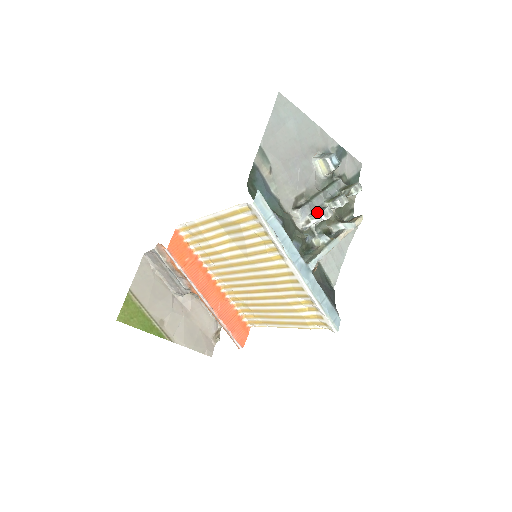
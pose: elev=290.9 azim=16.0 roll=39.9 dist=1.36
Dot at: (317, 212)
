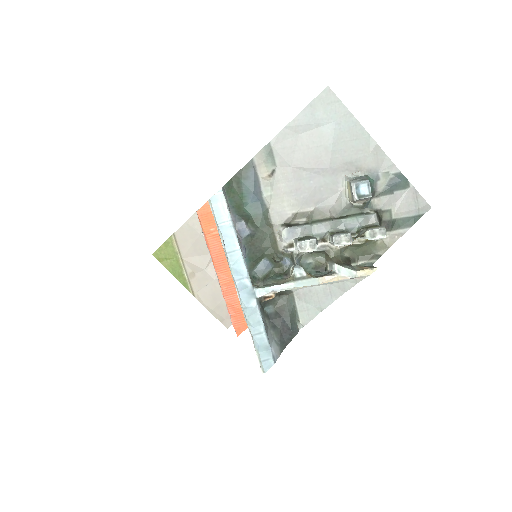
Dot at: (300, 239)
